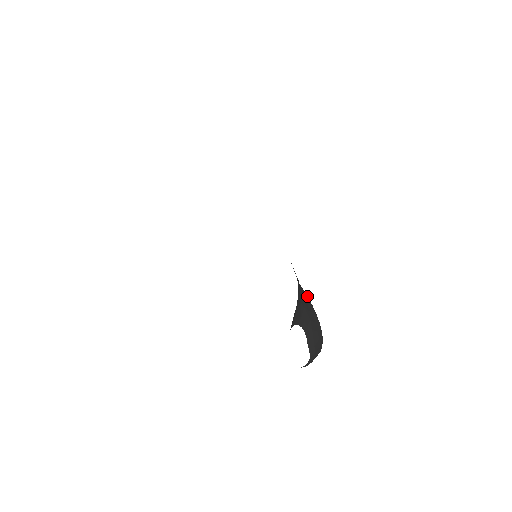
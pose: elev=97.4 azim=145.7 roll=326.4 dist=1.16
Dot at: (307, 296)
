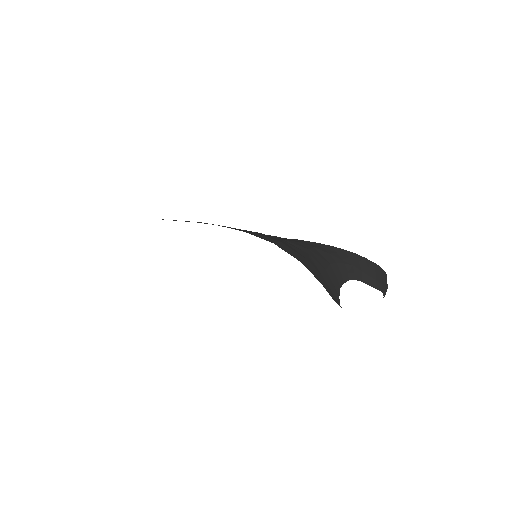
Dot at: (332, 246)
